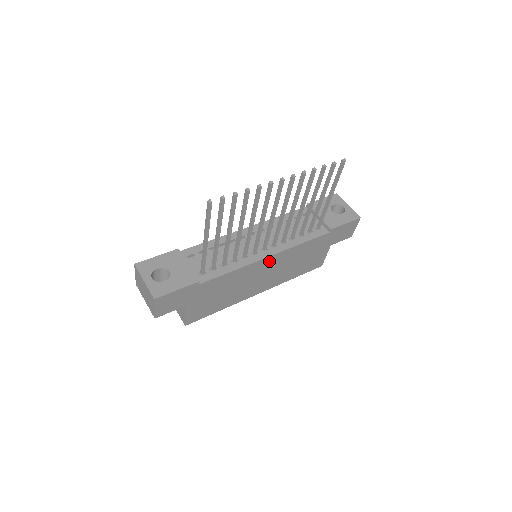
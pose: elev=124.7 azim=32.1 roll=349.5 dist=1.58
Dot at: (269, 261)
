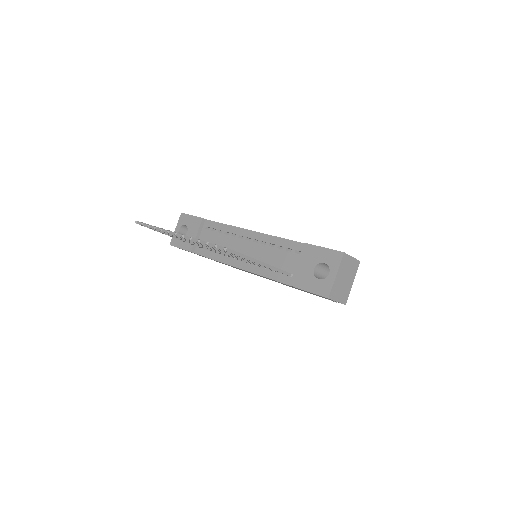
Dot at: (244, 270)
